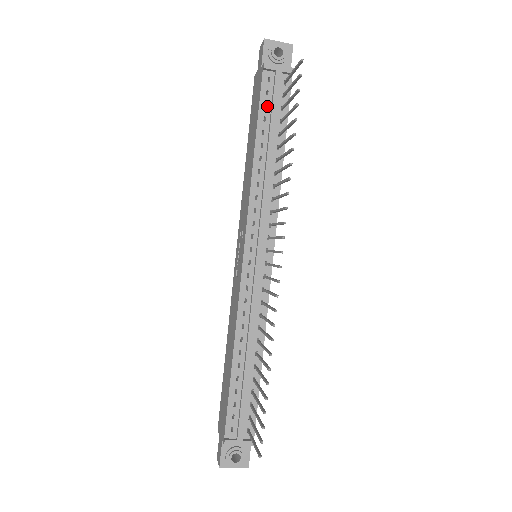
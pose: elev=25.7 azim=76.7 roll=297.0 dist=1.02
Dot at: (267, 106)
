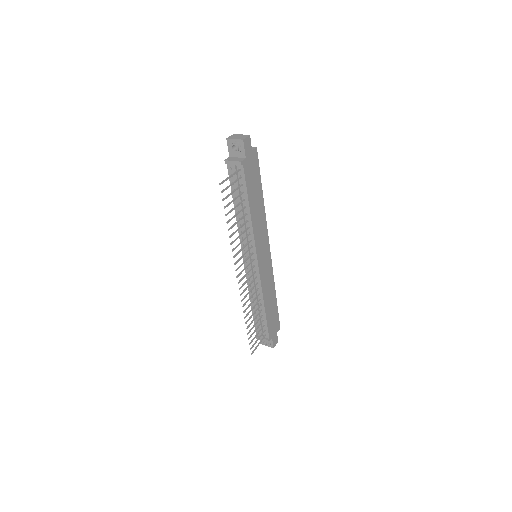
Dot at: (234, 183)
